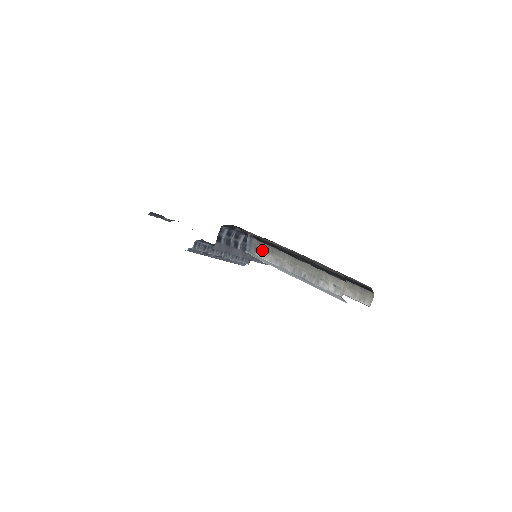
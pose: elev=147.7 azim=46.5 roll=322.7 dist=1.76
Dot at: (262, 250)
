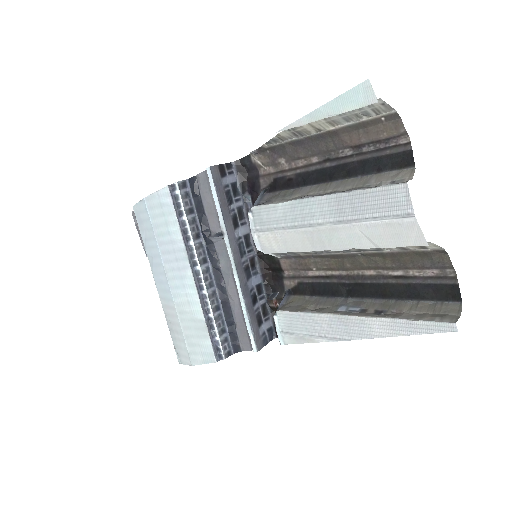
Dot at: (276, 200)
